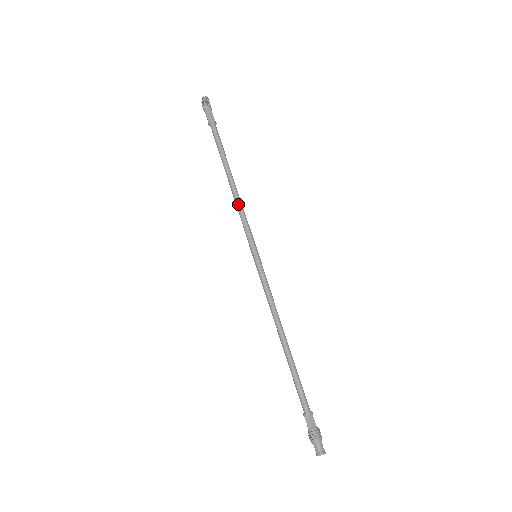
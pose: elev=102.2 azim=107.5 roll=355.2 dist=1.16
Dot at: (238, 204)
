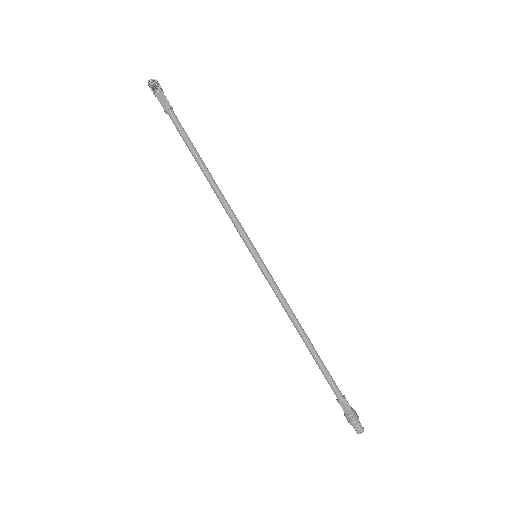
Dot at: (223, 203)
